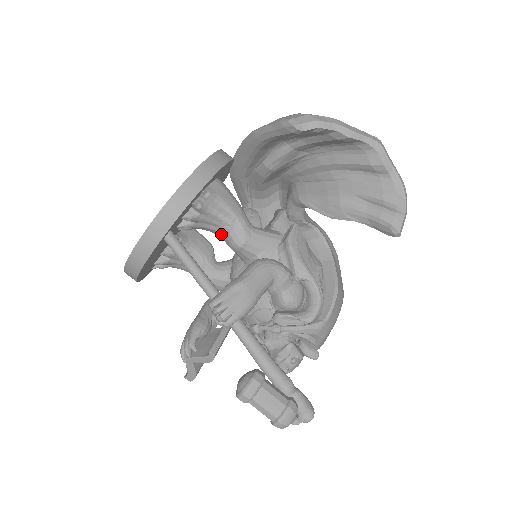
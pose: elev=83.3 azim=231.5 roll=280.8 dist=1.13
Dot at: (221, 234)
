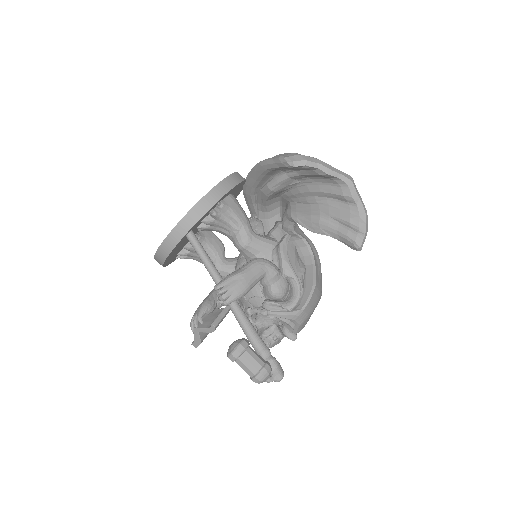
Dot at: (230, 236)
